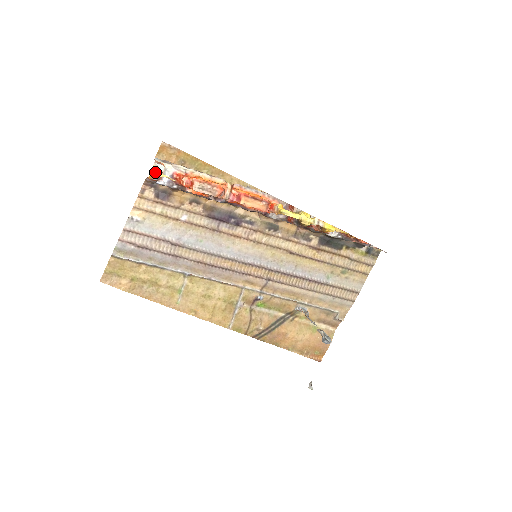
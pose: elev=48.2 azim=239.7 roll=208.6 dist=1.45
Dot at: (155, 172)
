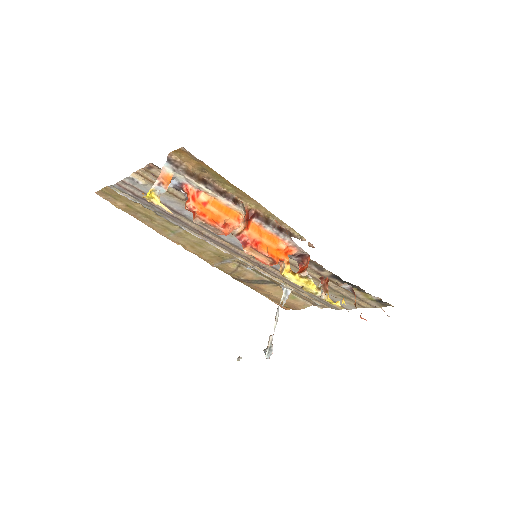
Dot at: (149, 197)
